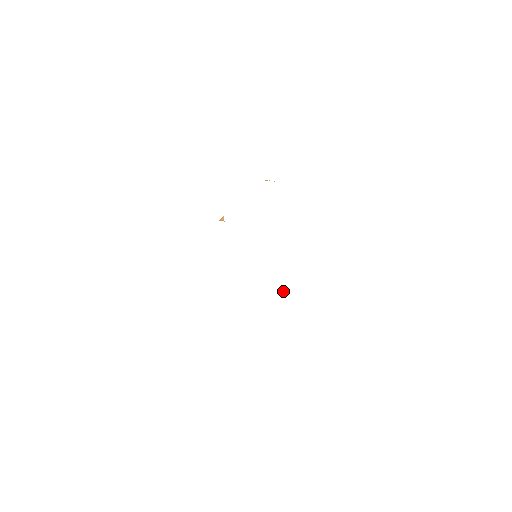
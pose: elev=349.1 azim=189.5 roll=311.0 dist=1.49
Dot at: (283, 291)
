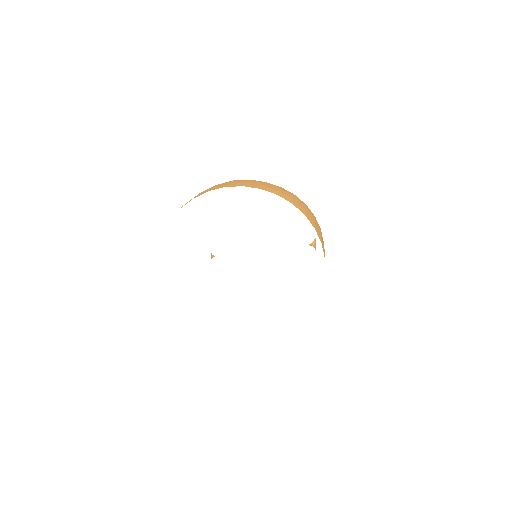
Dot at: (313, 244)
